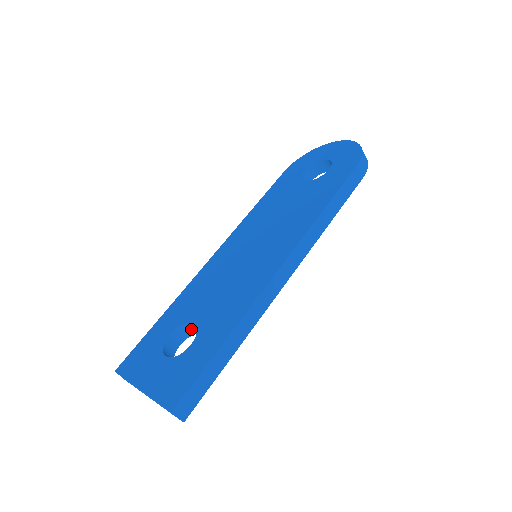
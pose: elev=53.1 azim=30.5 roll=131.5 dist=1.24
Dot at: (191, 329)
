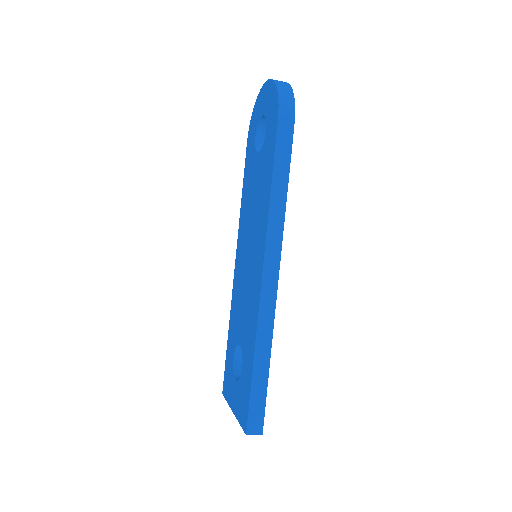
Dot at: occluded
